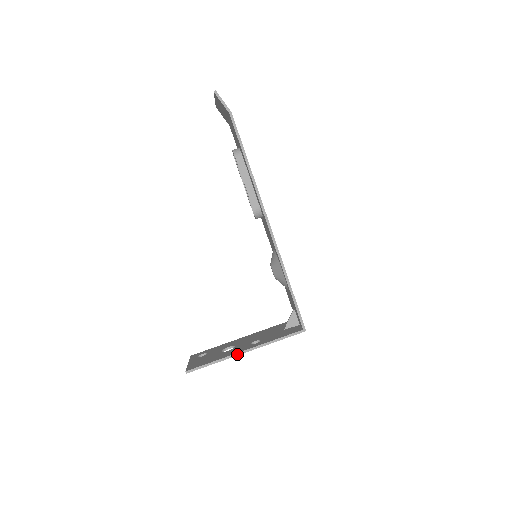
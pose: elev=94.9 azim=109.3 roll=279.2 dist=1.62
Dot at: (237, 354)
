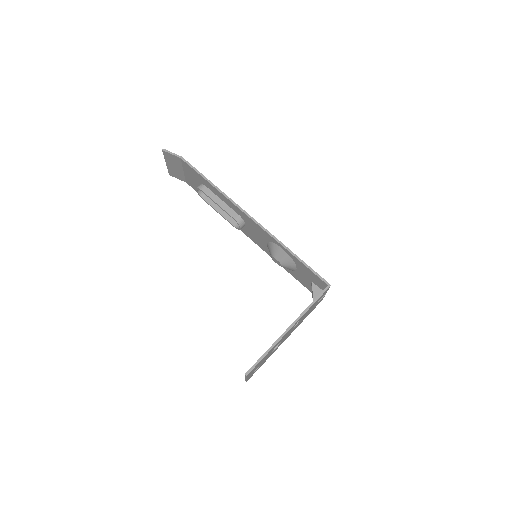
Dot at: (283, 334)
